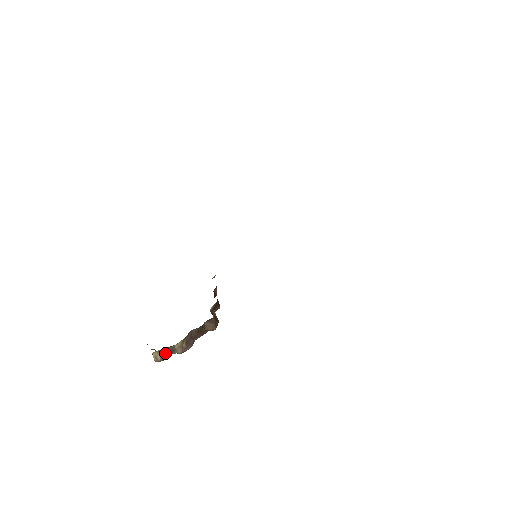
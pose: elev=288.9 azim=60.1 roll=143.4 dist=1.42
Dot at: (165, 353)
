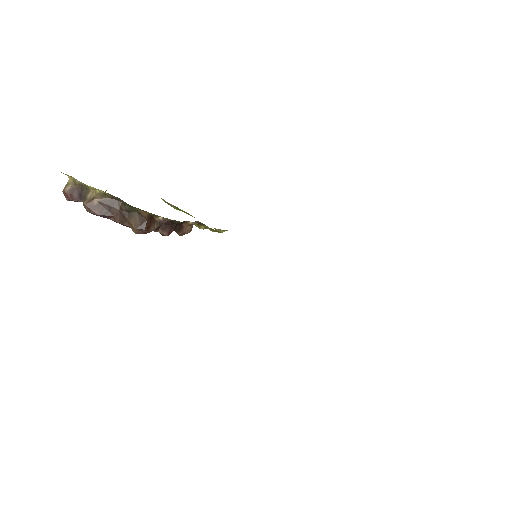
Dot at: (77, 191)
